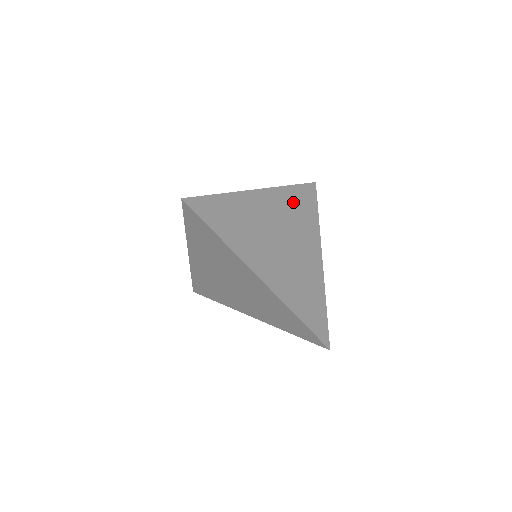
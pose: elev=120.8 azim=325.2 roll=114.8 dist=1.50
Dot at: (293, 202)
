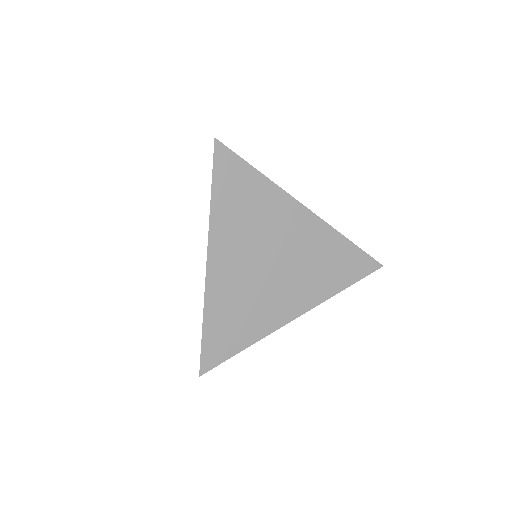
Dot at: (330, 252)
